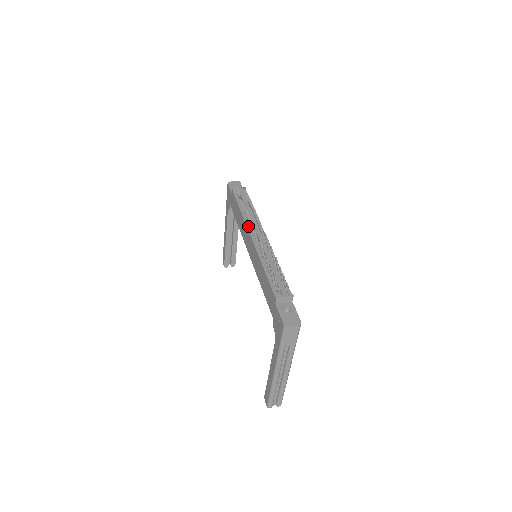
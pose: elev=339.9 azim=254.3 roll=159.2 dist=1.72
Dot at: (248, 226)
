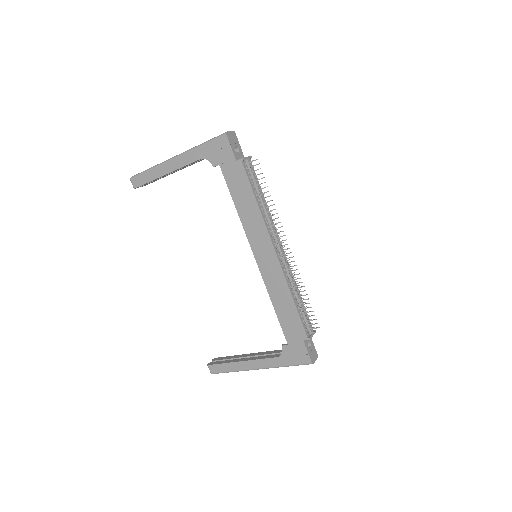
Dot at: (270, 234)
